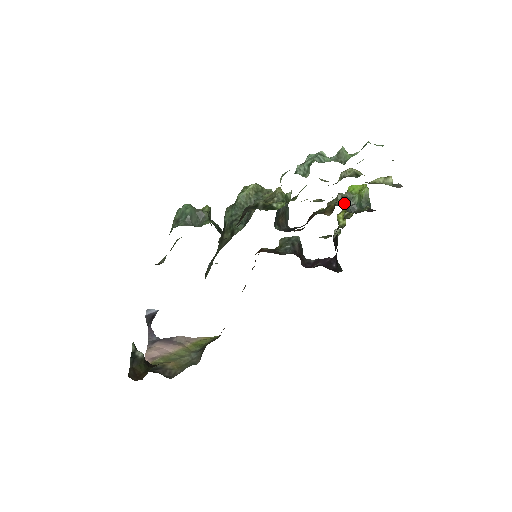
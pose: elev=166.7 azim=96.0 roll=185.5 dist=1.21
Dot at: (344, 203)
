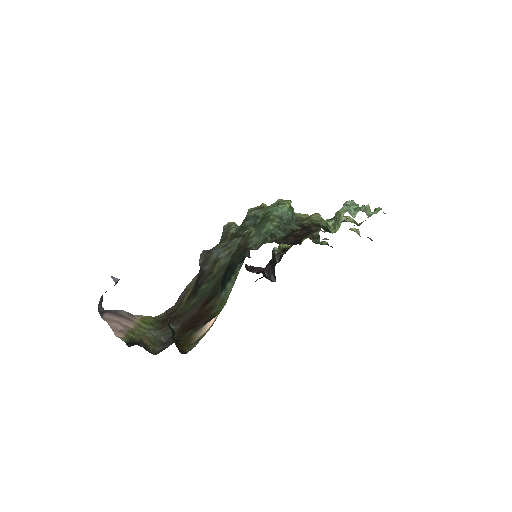
Dot at: occluded
